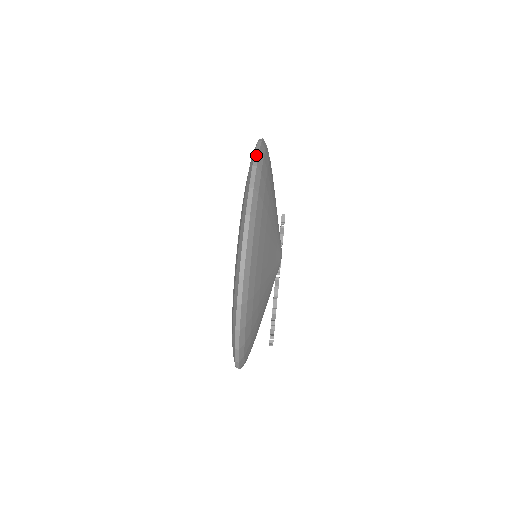
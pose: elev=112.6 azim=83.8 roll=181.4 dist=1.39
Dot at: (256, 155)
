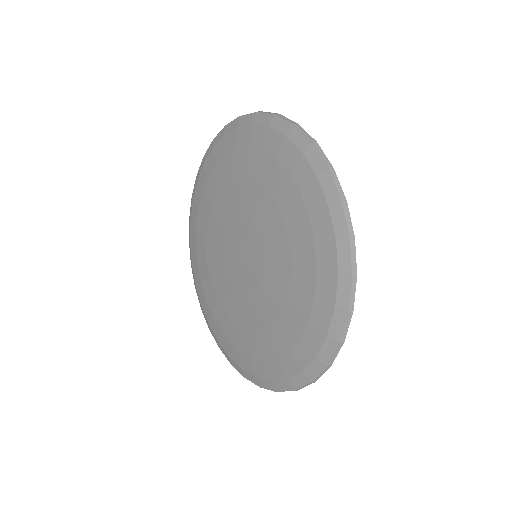
Dot at: (283, 117)
